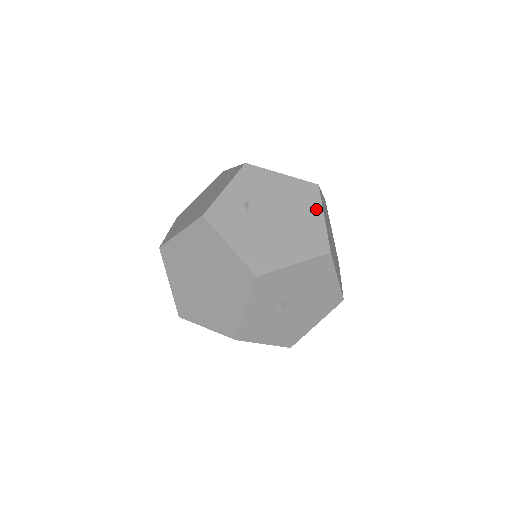
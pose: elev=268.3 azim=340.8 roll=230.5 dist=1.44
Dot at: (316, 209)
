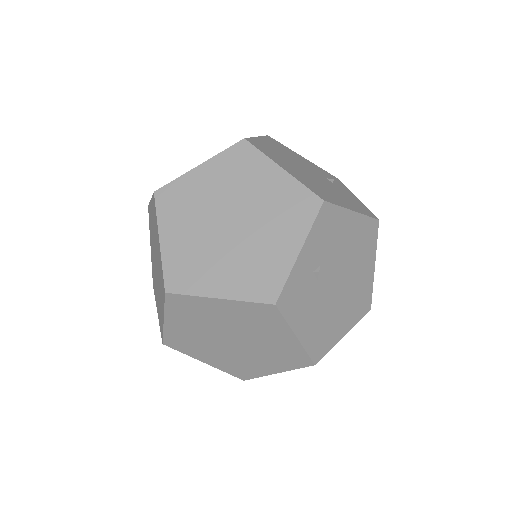
Dot at: (371, 257)
